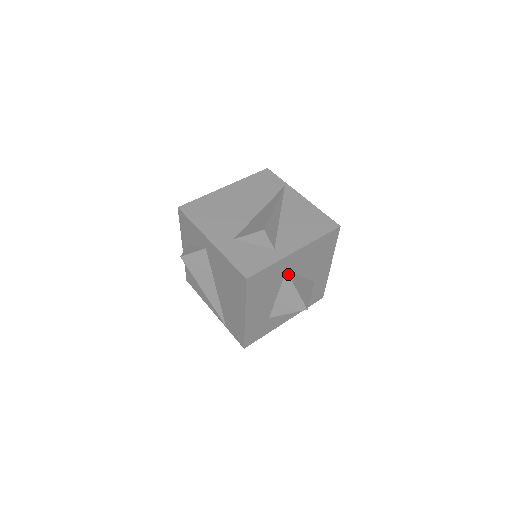
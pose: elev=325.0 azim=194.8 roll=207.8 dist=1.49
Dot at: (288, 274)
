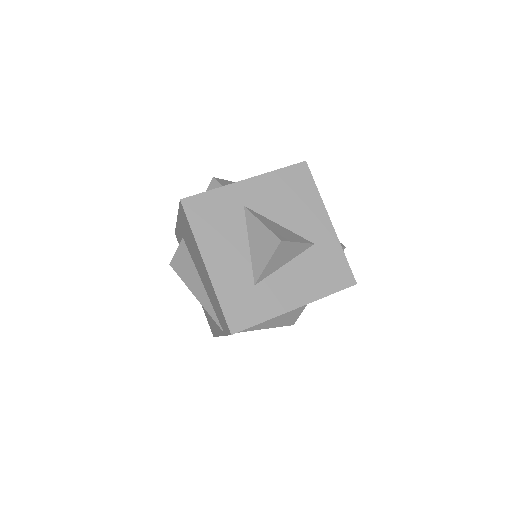
Dot at: (247, 209)
